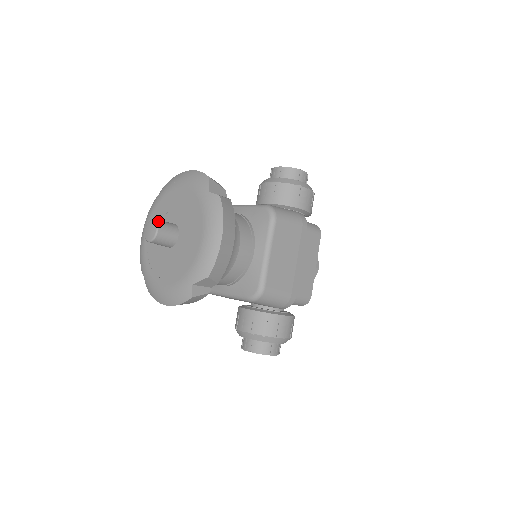
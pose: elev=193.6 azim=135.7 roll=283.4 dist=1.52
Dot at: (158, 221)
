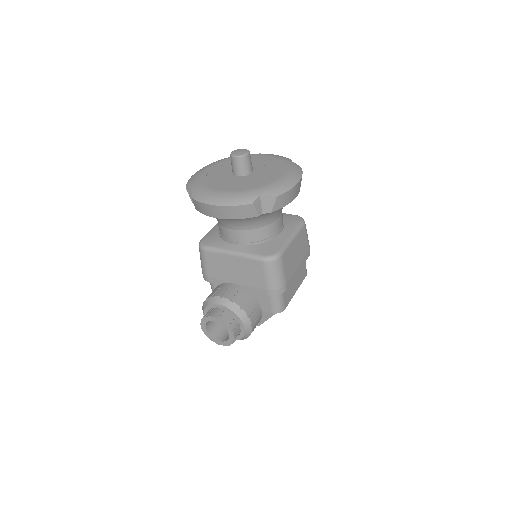
Dot at: (249, 151)
